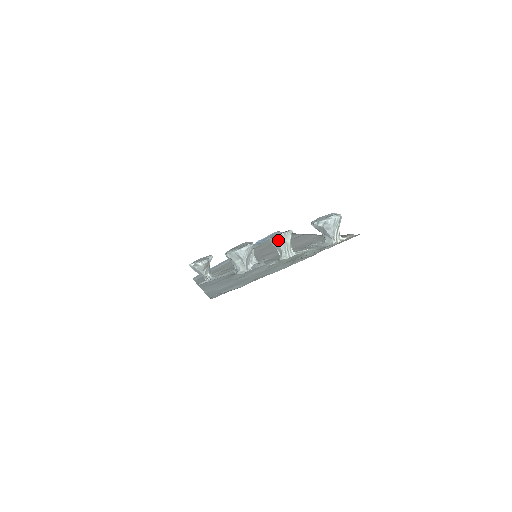
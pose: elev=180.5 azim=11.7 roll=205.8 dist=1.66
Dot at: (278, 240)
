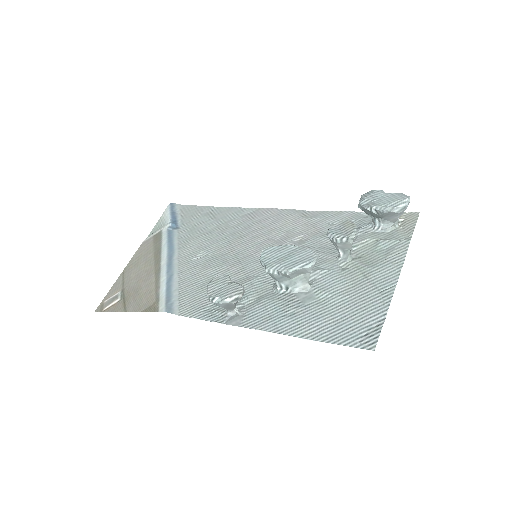
Dot at: (353, 239)
